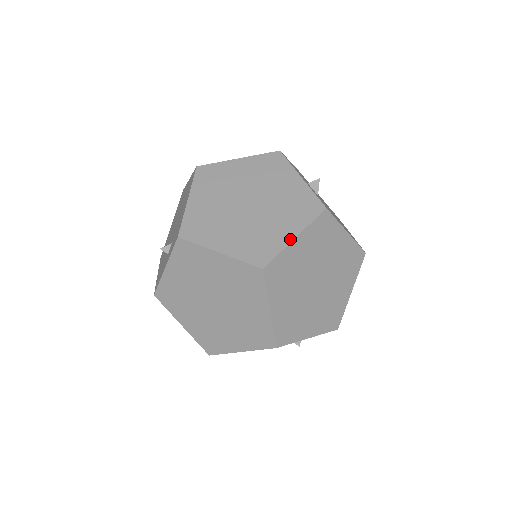
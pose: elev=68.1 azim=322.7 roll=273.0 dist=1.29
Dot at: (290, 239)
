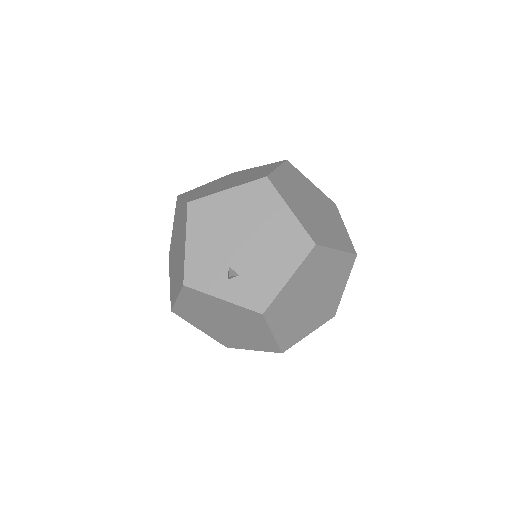
Dot at: (307, 335)
